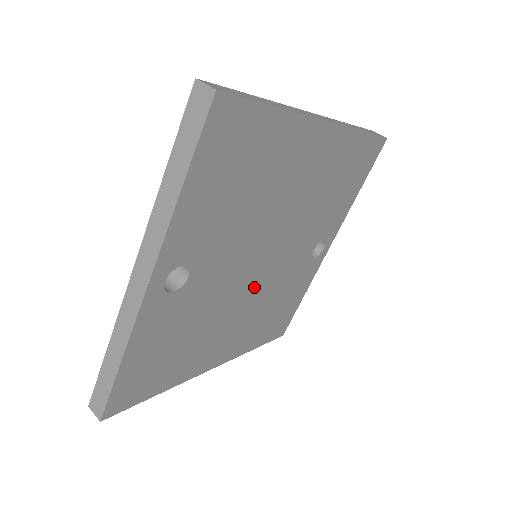
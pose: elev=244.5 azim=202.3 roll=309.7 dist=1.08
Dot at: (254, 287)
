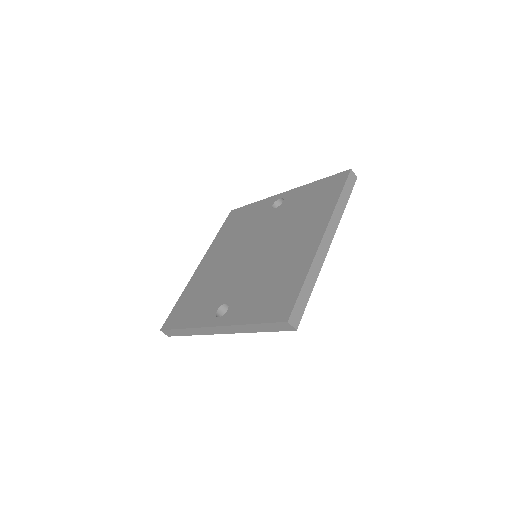
Dot at: occluded
